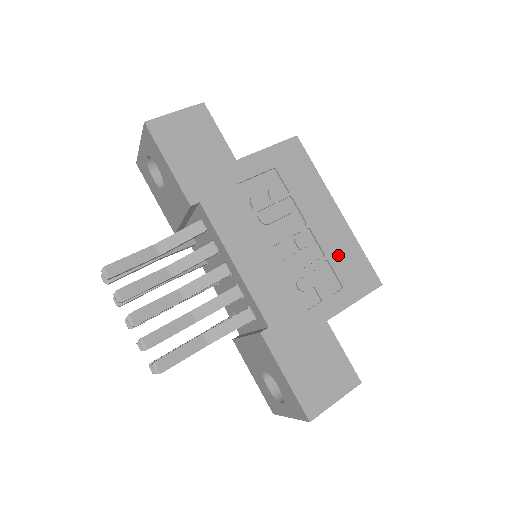
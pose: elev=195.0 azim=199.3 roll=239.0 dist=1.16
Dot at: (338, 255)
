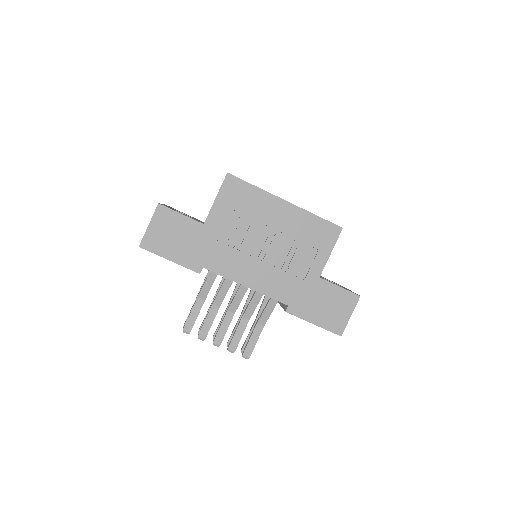
Dot at: (303, 232)
